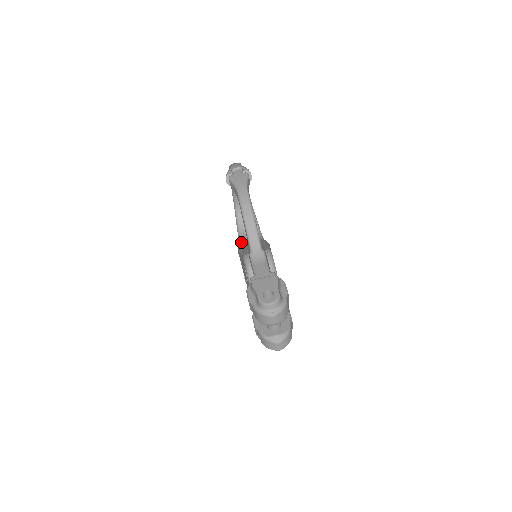
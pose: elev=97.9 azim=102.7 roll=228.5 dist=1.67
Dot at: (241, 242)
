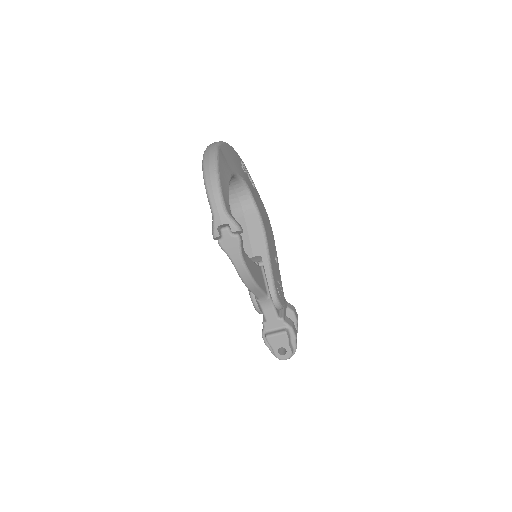
Dot at: (232, 213)
